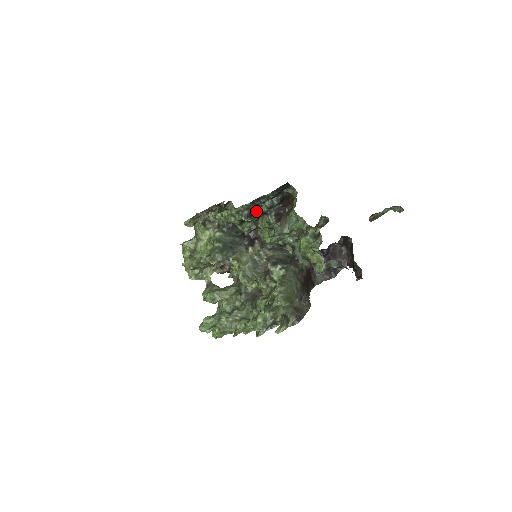
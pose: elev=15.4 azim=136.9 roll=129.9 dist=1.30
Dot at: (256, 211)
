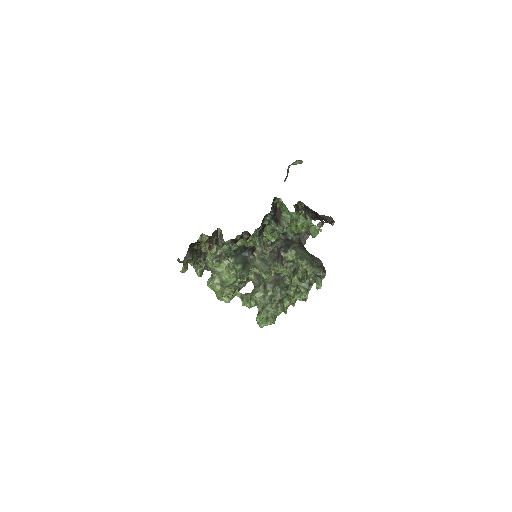
Dot at: (261, 228)
